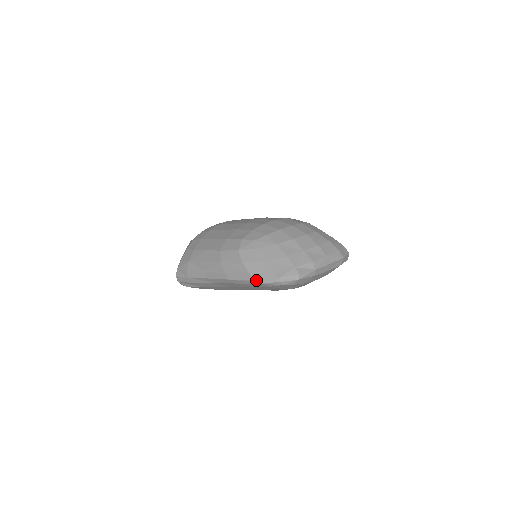
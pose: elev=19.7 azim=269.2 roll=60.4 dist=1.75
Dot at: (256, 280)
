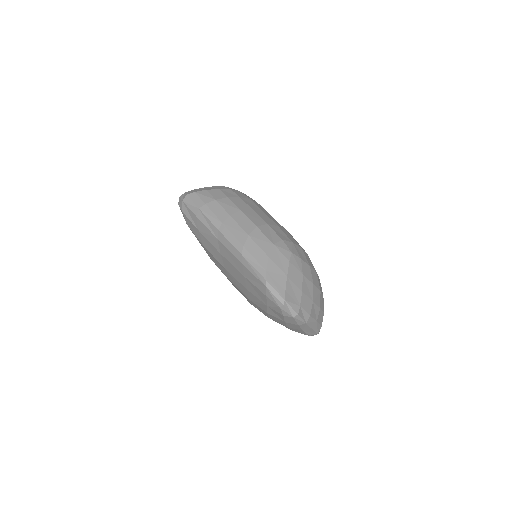
Dot at: (267, 281)
